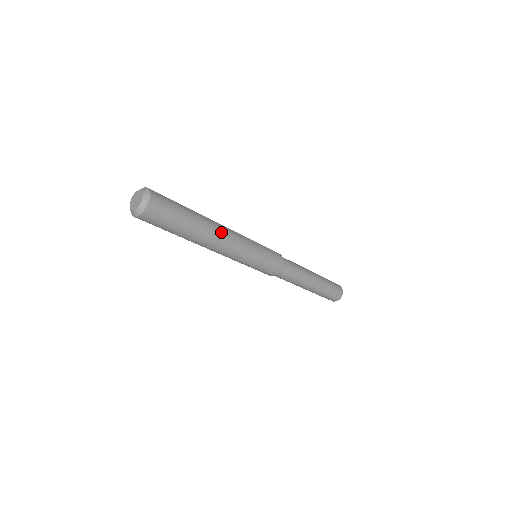
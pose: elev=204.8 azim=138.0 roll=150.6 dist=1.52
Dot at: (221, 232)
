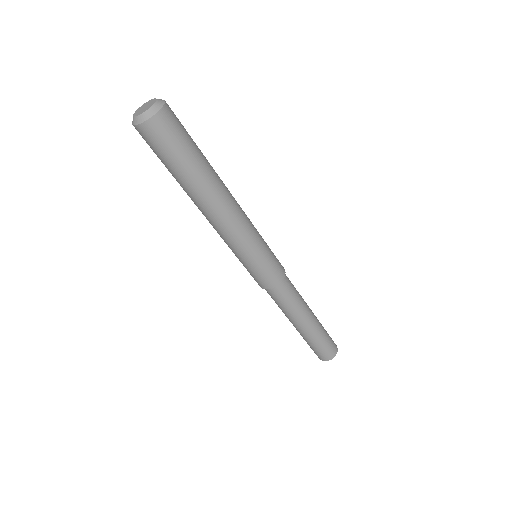
Dot at: (227, 201)
